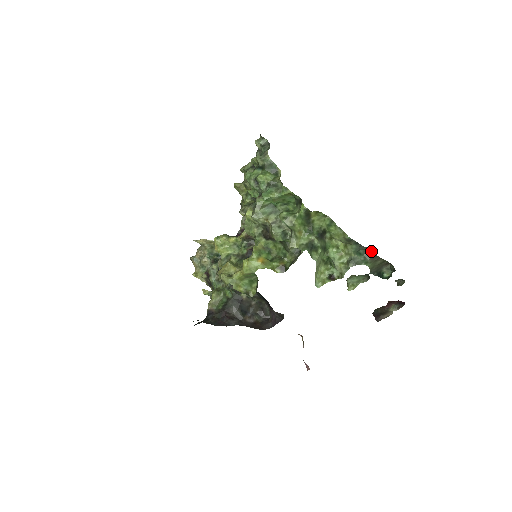
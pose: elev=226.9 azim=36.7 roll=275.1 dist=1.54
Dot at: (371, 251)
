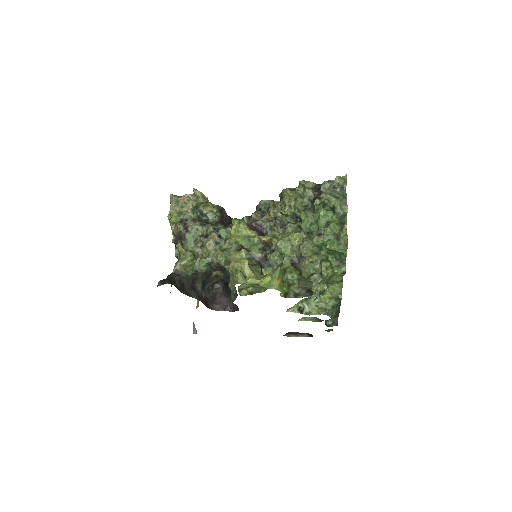
Dot at: (339, 308)
